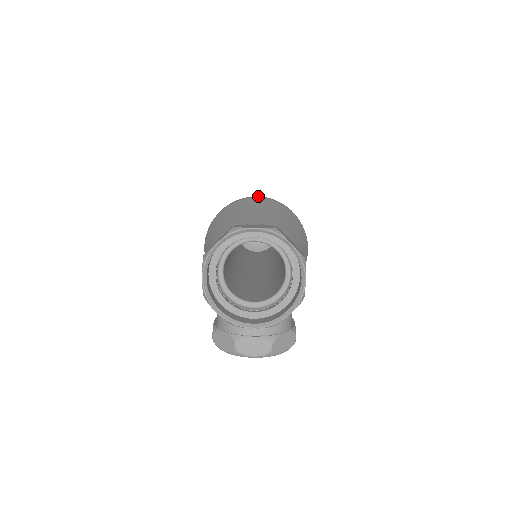
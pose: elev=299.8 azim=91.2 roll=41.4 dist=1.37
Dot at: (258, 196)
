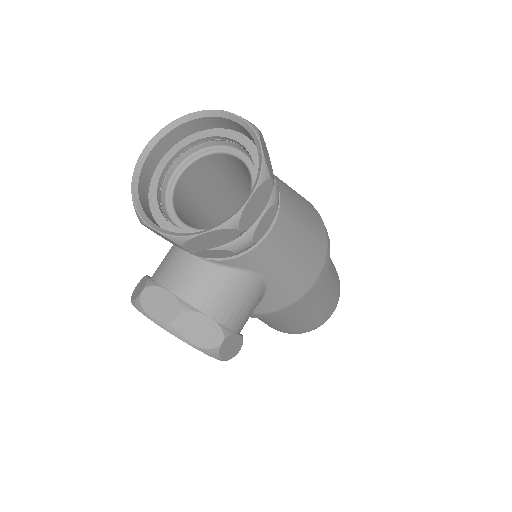
Dot at: occluded
